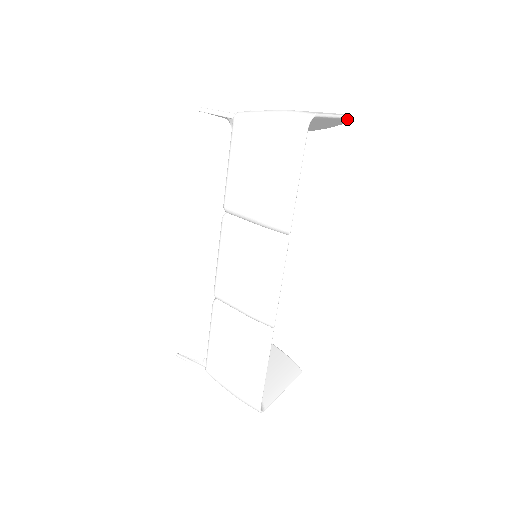
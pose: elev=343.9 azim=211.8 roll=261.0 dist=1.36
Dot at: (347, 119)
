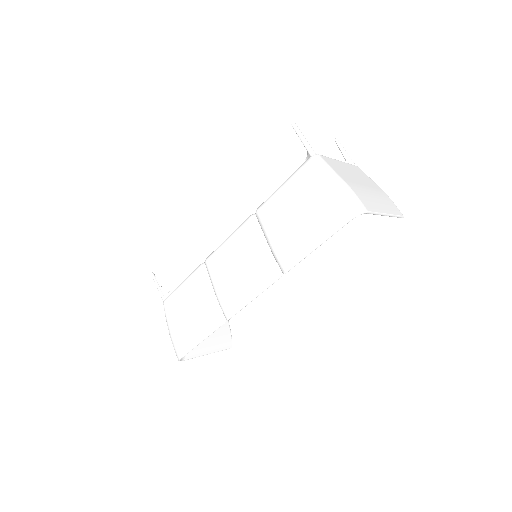
Dot at: (397, 217)
